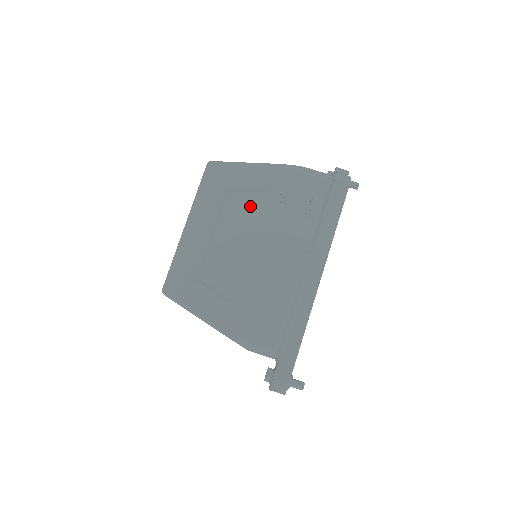
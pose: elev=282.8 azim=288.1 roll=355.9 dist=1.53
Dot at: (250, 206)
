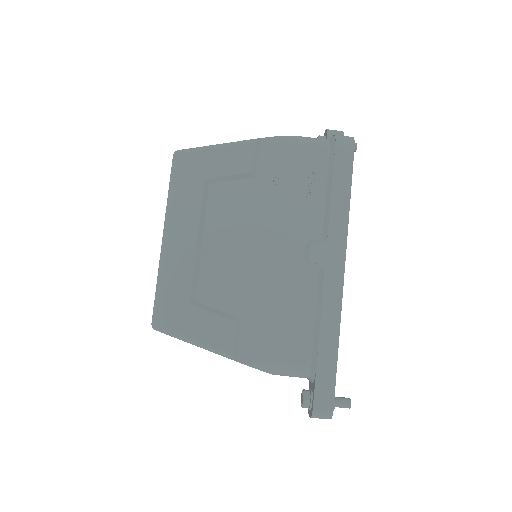
Dot at: (238, 197)
